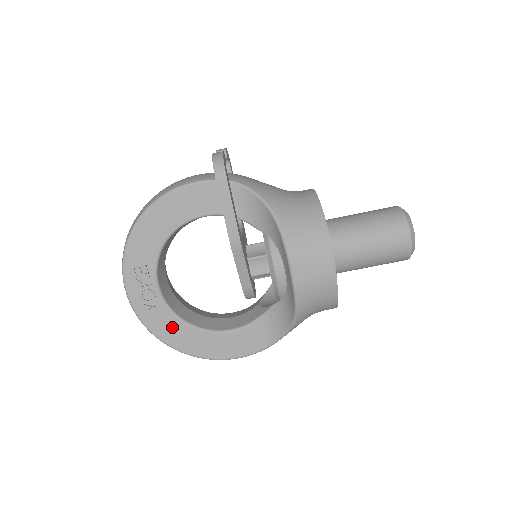
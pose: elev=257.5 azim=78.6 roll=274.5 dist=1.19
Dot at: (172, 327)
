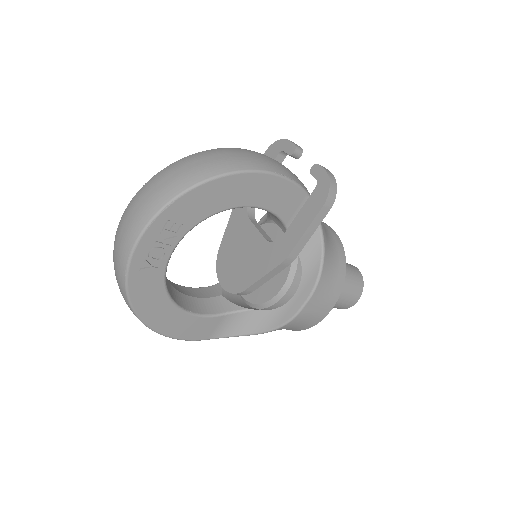
Dot at: (152, 292)
